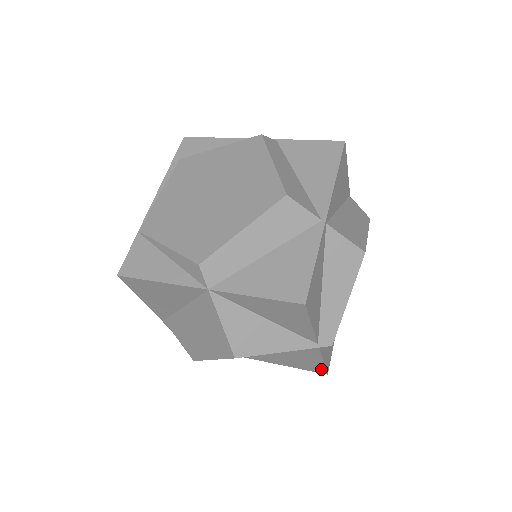
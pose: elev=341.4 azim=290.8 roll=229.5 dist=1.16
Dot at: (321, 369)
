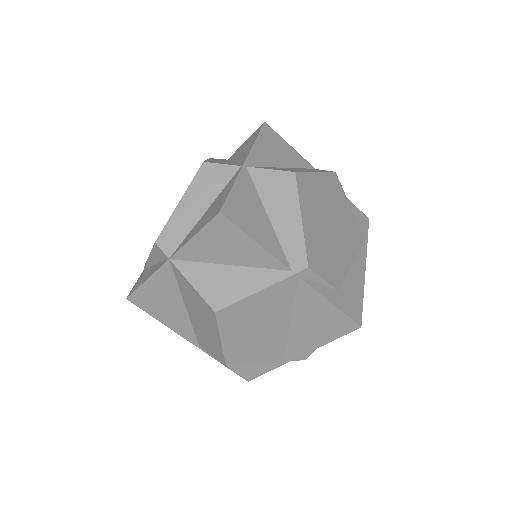
Dot at: (346, 321)
